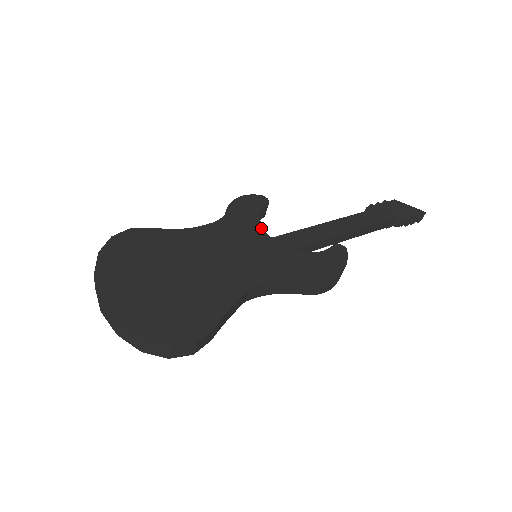
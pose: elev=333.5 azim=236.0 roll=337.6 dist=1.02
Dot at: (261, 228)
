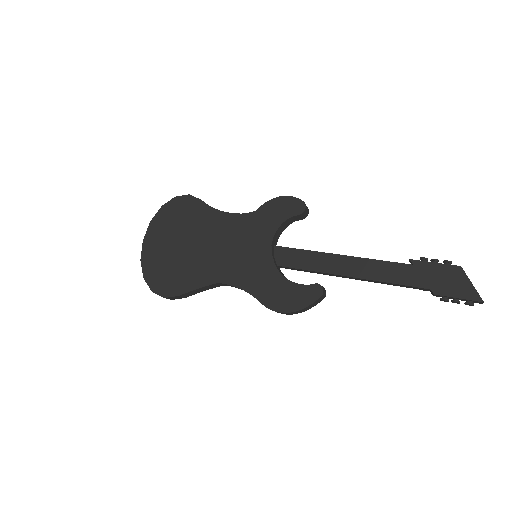
Dot at: (272, 236)
